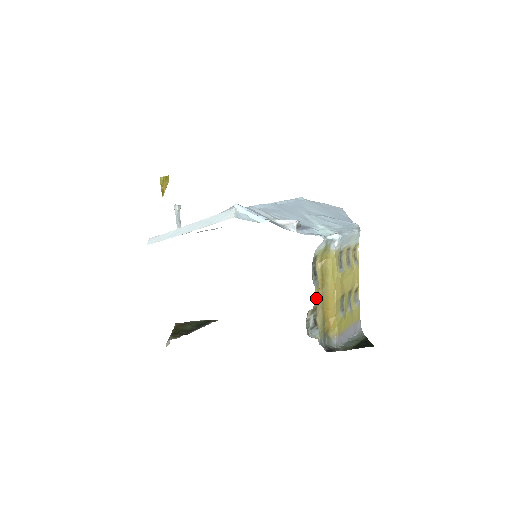
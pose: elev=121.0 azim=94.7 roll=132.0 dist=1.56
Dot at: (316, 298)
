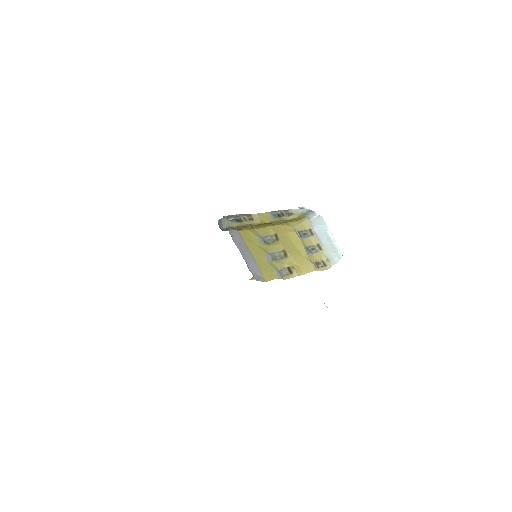
Dot at: (261, 215)
